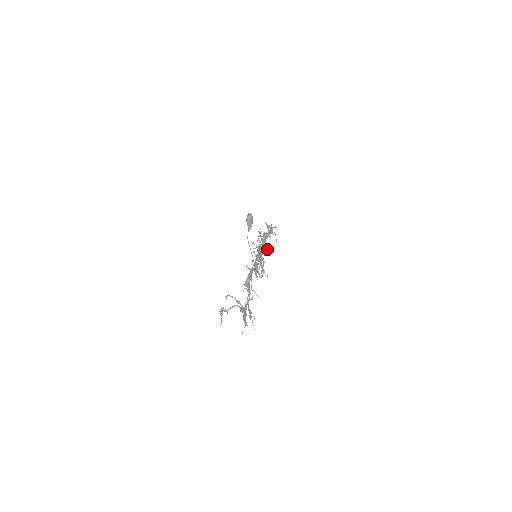
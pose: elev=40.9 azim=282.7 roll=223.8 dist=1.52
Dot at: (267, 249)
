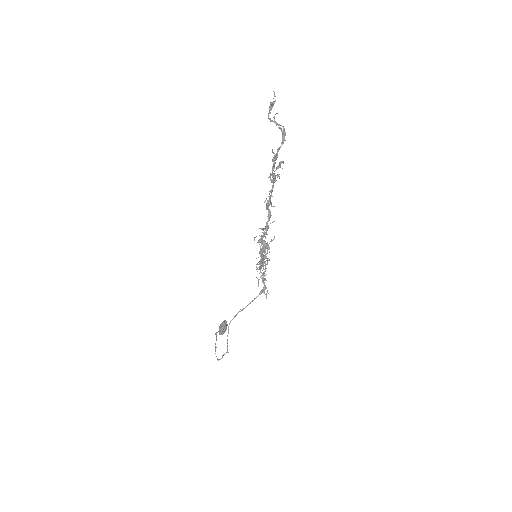
Dot at: (269, 259)
